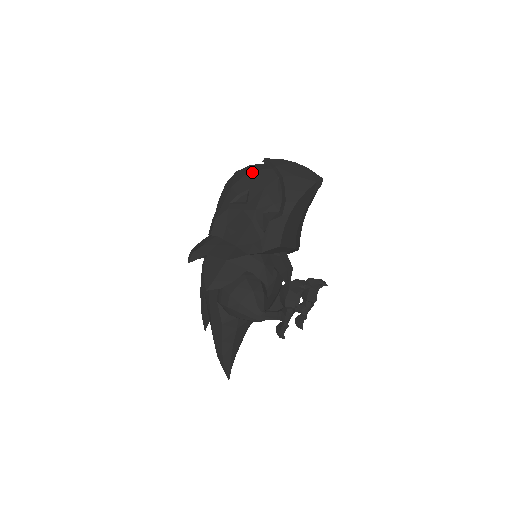
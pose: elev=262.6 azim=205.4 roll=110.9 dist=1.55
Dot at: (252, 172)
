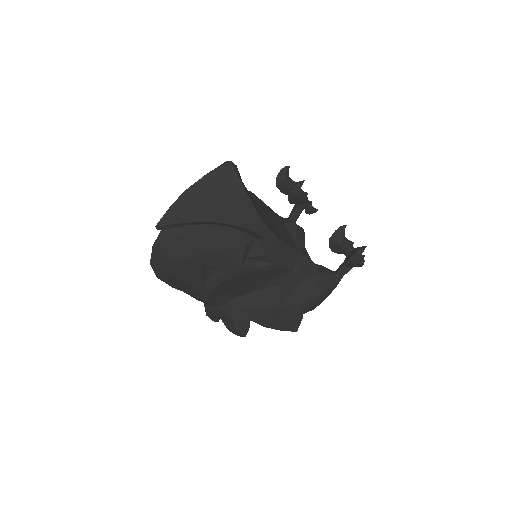
Dot at: (177, 253)
